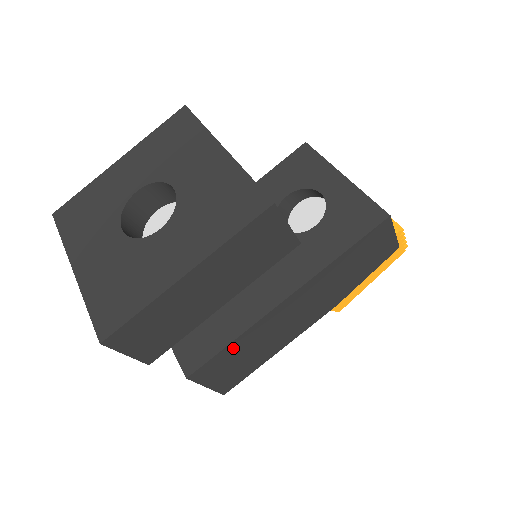
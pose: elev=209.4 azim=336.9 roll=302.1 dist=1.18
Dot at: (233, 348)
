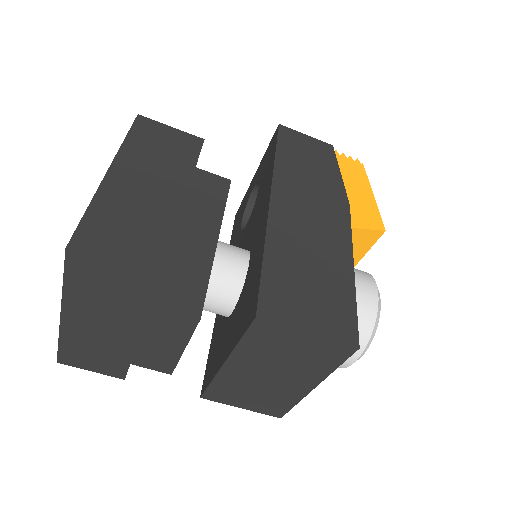
Dot at: (276, 266)
